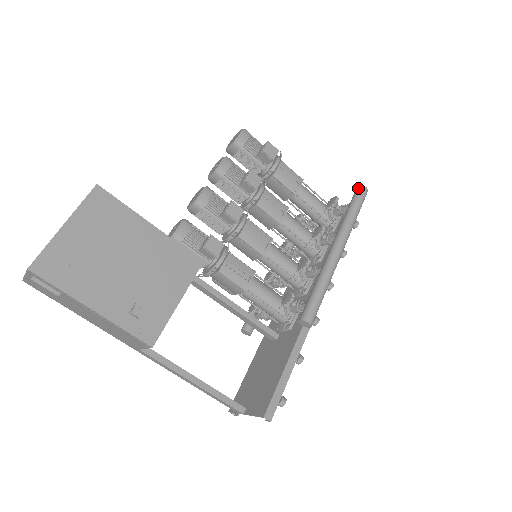
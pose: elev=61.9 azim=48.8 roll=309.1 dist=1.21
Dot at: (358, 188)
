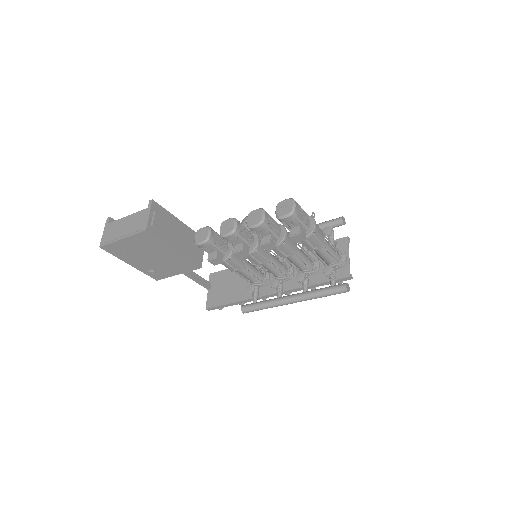
Dot at: (343, 287)
